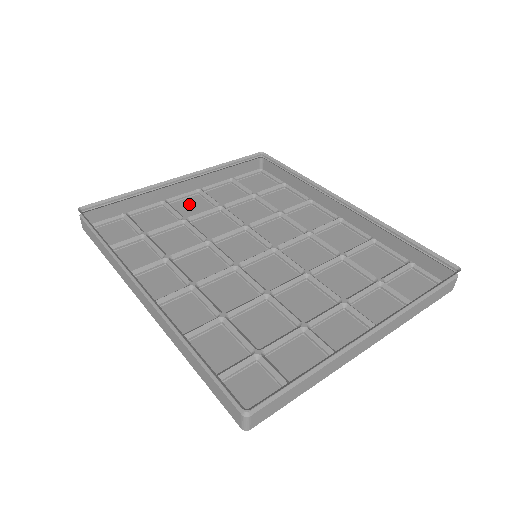
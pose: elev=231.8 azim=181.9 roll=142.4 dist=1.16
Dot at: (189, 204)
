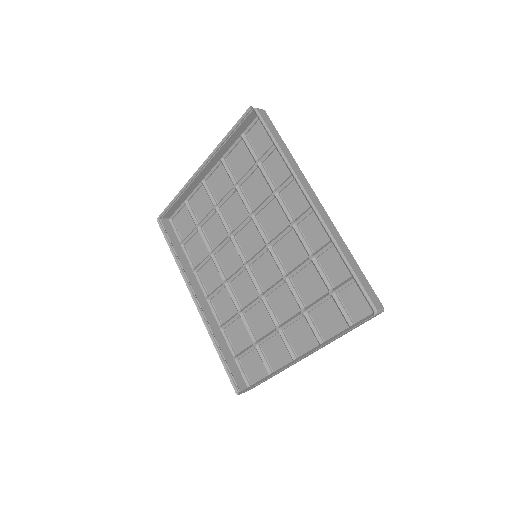
Dot at: (218, 180)
